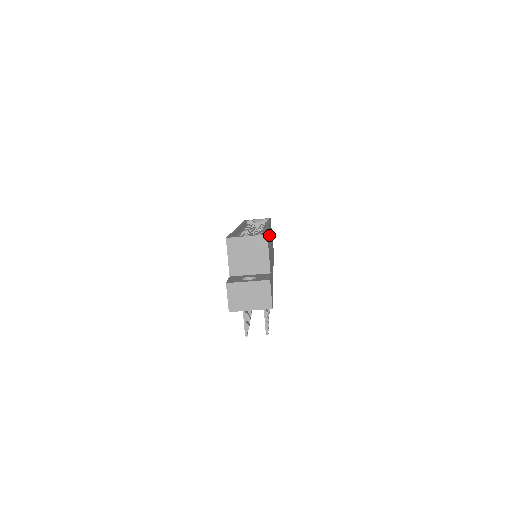
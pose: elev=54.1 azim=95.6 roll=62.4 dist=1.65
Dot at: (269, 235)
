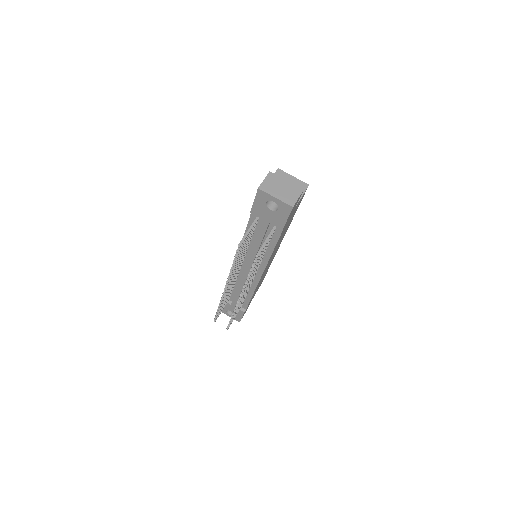
Dot at: (286, 230)
